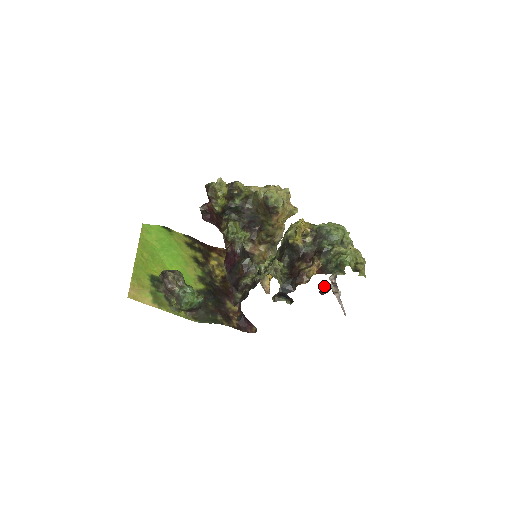
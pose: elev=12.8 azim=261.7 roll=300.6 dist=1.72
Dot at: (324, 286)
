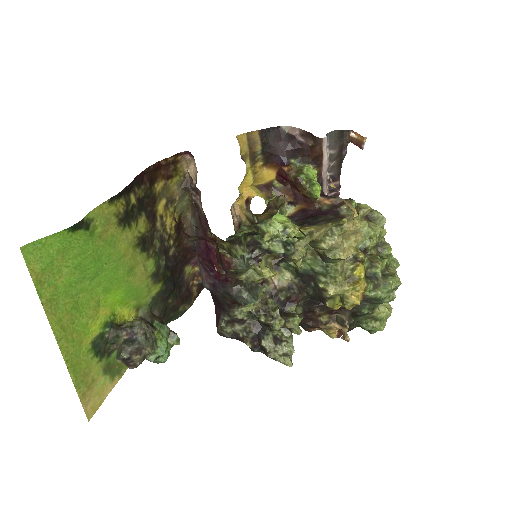
Dot at: occluded
